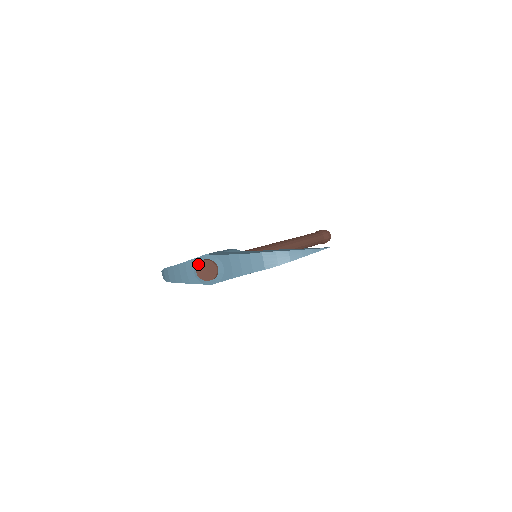
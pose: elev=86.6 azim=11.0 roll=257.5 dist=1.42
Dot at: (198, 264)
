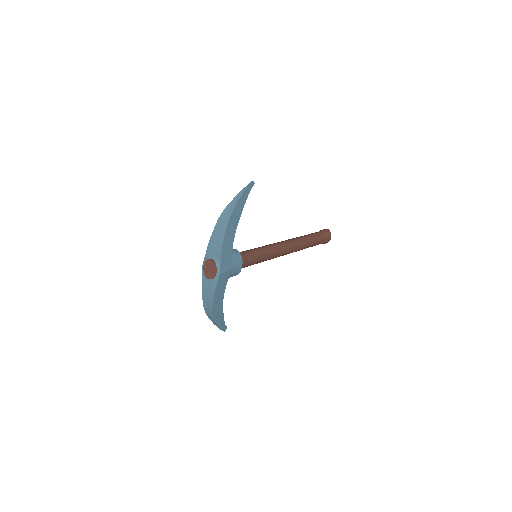
Dot at: (204, 273)
